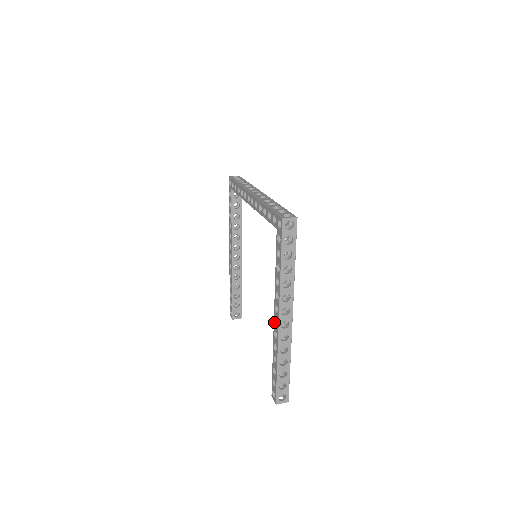
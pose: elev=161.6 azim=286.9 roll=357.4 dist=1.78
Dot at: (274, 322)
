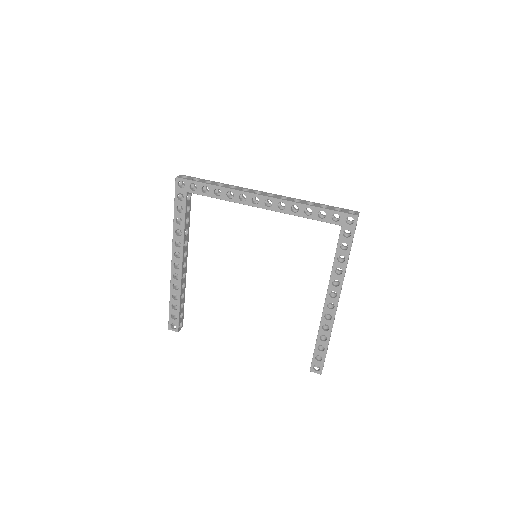
Dot at: (326, 307)
